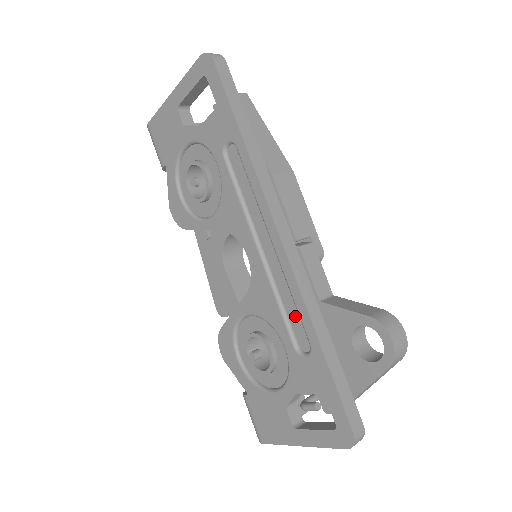
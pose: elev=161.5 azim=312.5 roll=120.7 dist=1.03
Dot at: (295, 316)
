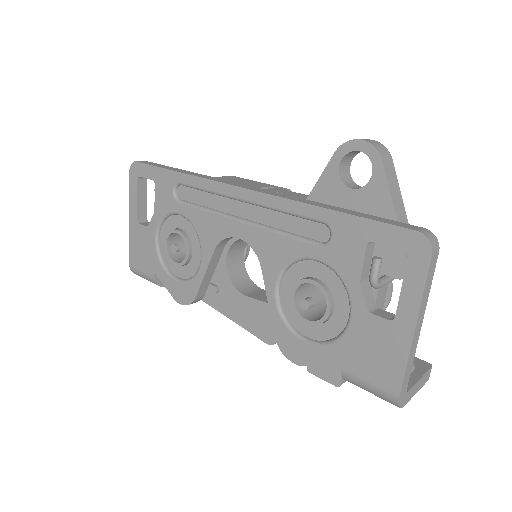
Dot at: (299, 225)
